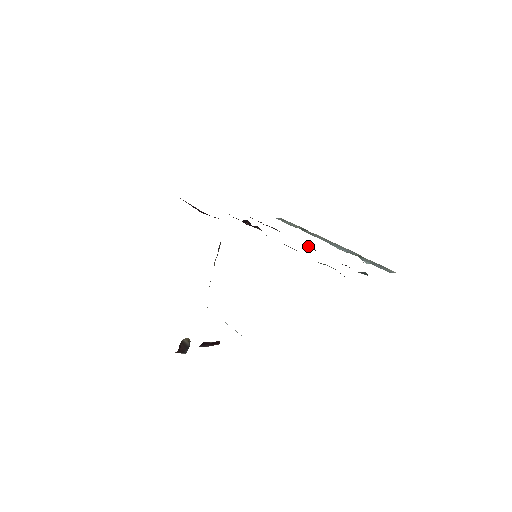
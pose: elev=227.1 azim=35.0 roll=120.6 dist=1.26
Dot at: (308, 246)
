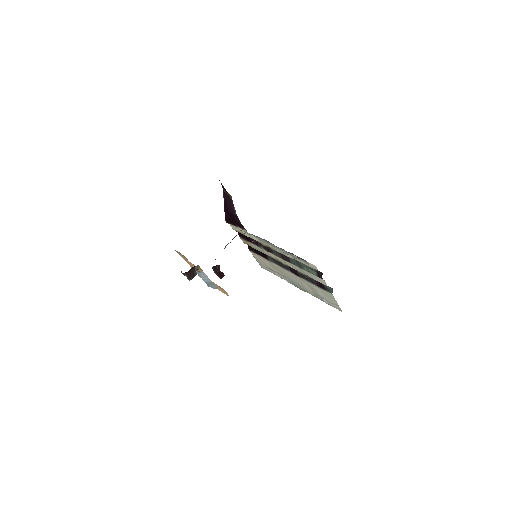
Dot at: (292, 268)
